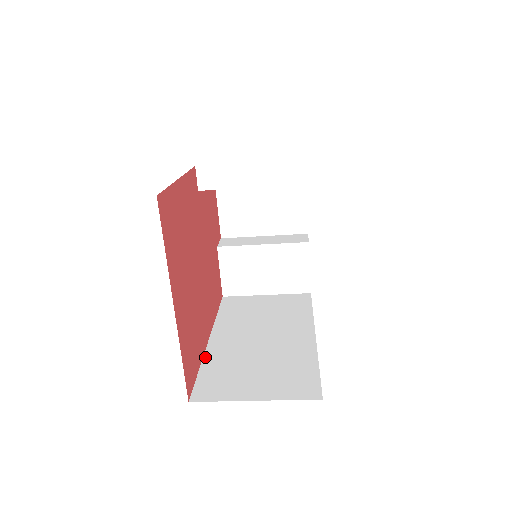
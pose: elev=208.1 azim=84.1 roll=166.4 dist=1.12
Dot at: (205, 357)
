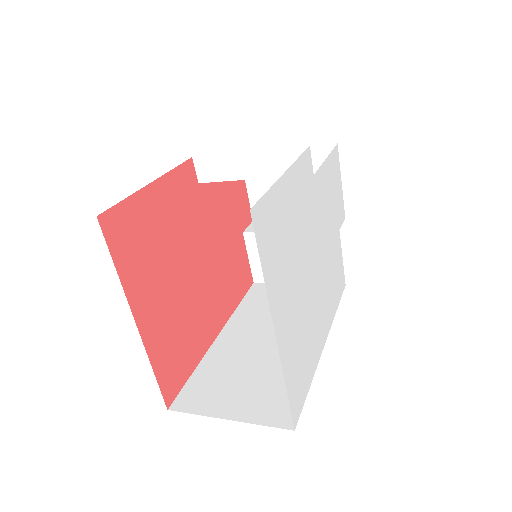
Dot at: (205, 357)
